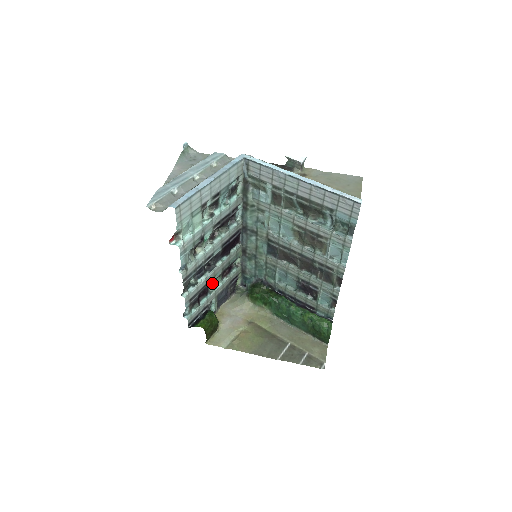
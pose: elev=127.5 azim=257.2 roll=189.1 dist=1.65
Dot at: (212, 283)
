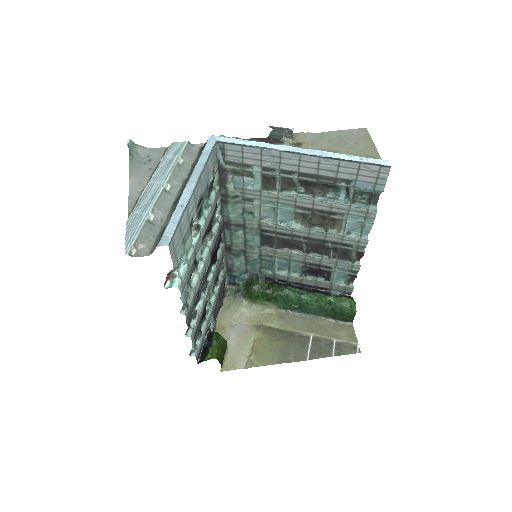
Dot at: (207, 301)
